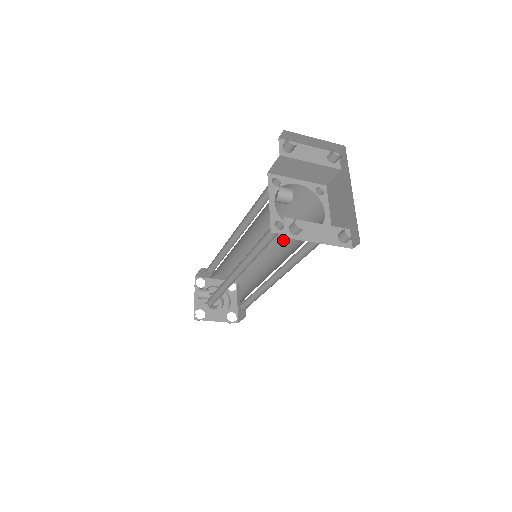
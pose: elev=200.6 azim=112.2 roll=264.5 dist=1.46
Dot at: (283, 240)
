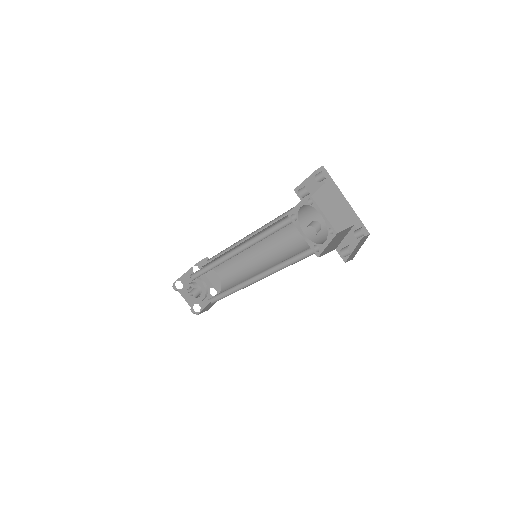
Dot at: (270, 235)
